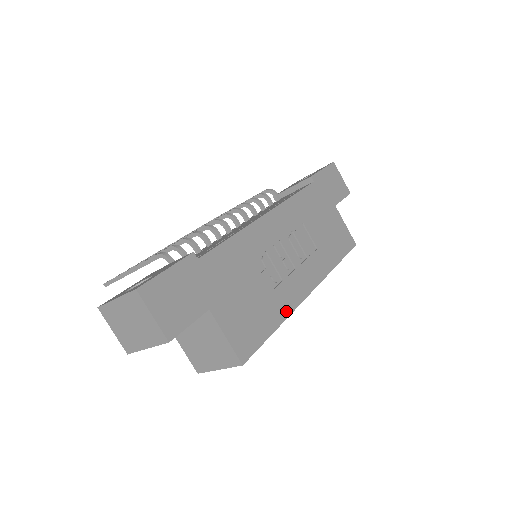
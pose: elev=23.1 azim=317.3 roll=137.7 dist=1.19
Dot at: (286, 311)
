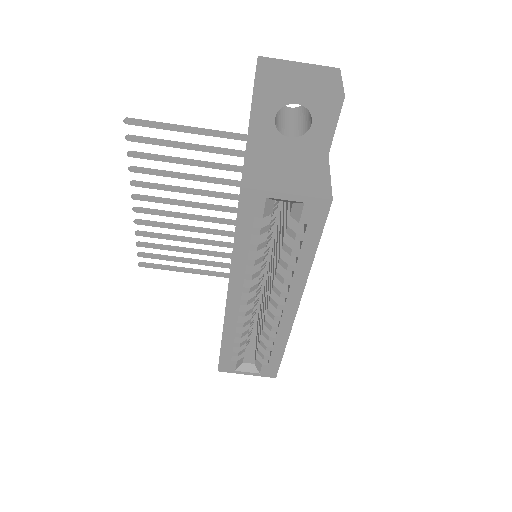
Dot at: occluded
